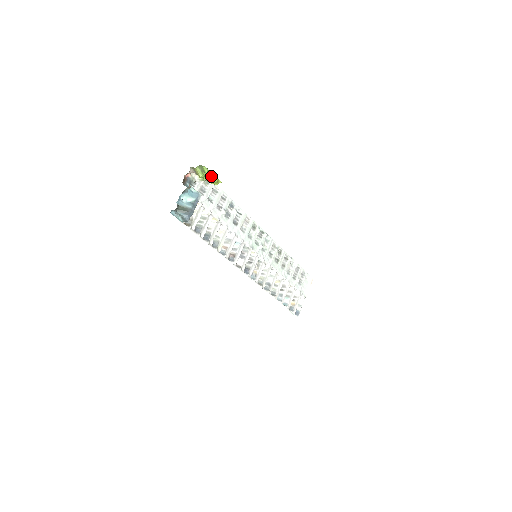
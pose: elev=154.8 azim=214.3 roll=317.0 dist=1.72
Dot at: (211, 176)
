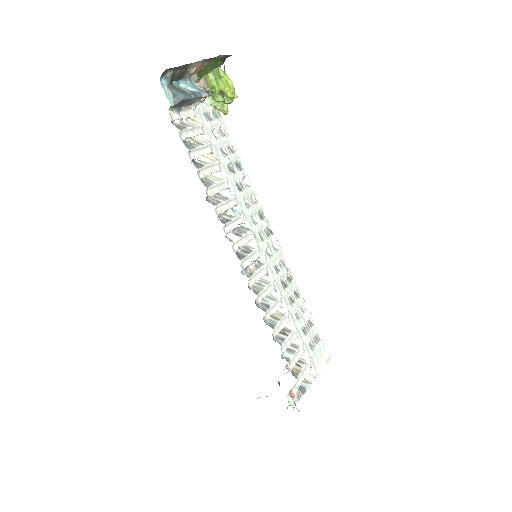
Dot at: (226, 82)
